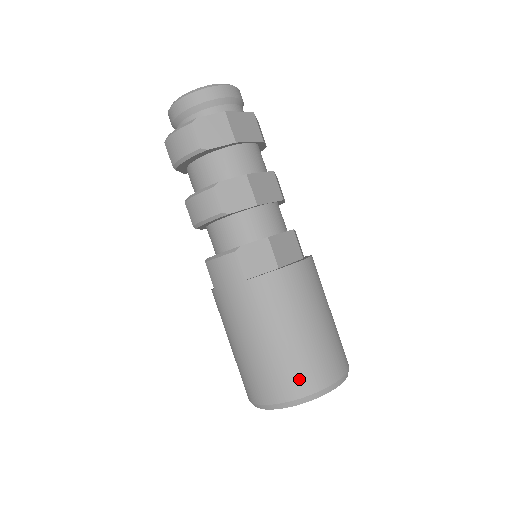
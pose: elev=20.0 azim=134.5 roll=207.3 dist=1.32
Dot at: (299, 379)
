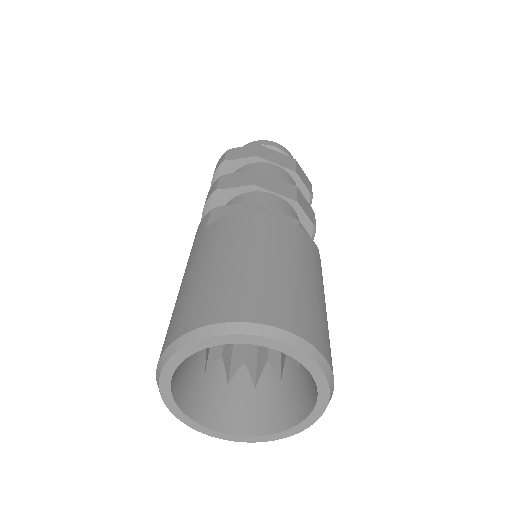
Dot at: (206, 306)
